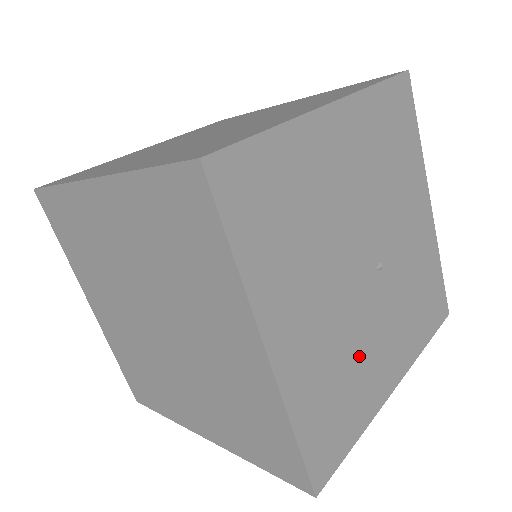
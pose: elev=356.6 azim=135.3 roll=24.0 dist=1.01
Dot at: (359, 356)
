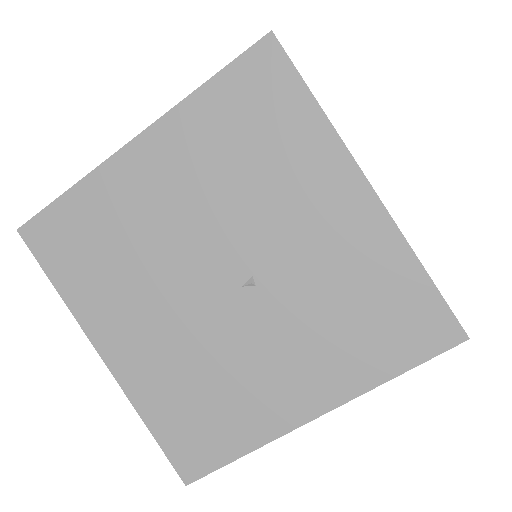
Dot at: (230, 374)
